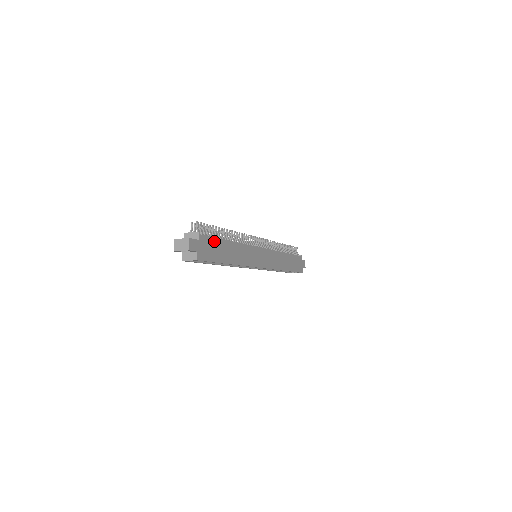
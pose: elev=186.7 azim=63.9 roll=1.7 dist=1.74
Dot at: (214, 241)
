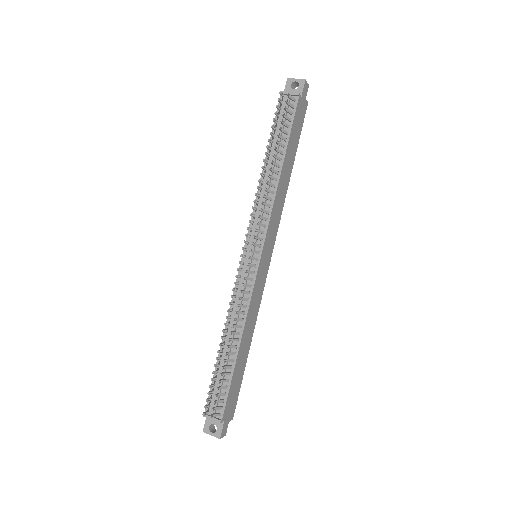
Dot at: (231, 388)
